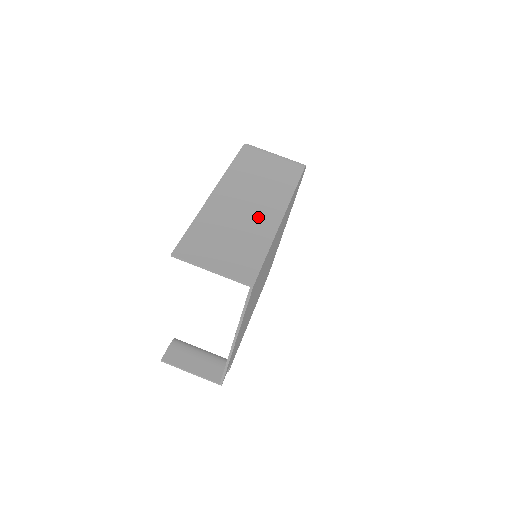
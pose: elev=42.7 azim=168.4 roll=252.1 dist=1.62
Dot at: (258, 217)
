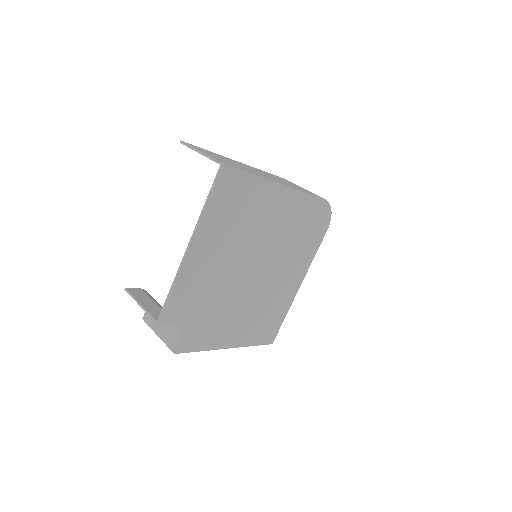
Dot at: occluded
